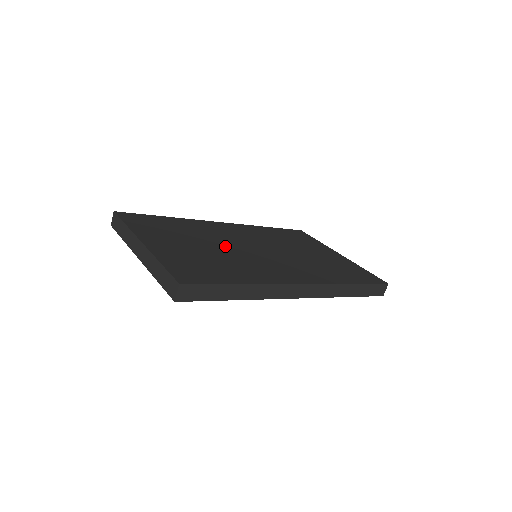
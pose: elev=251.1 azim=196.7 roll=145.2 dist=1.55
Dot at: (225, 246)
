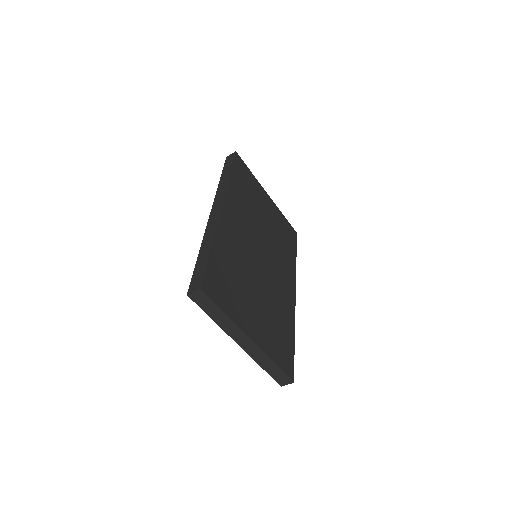
Dot at: (258, 275)
